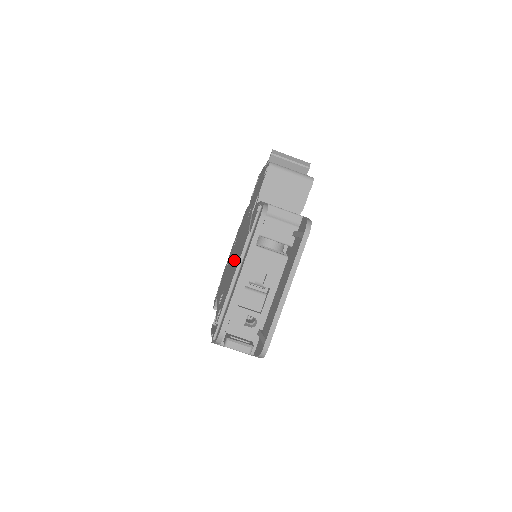
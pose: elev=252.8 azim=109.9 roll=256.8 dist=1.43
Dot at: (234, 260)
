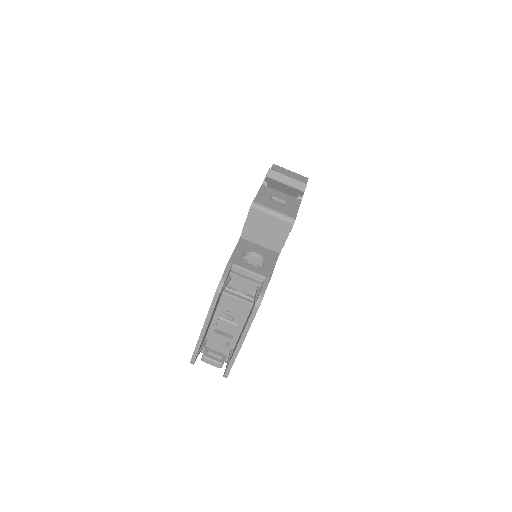
Dot at: occluded
